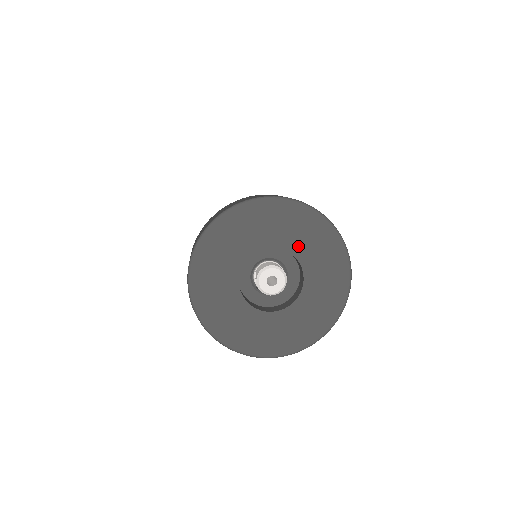
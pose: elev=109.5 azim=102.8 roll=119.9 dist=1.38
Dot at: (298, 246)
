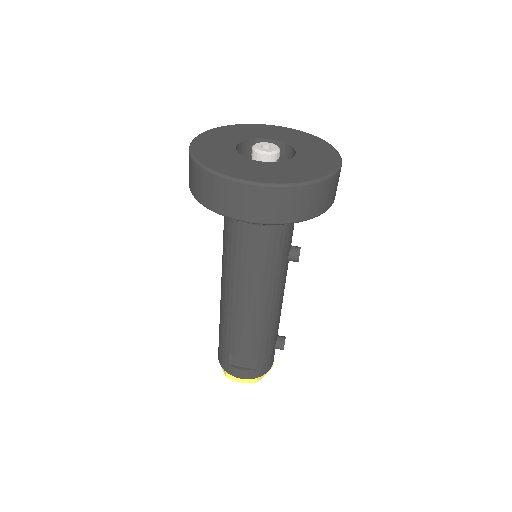
Dot at: (298, 144)
